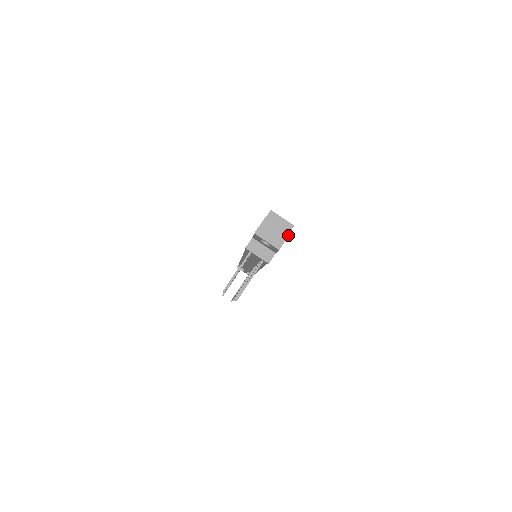
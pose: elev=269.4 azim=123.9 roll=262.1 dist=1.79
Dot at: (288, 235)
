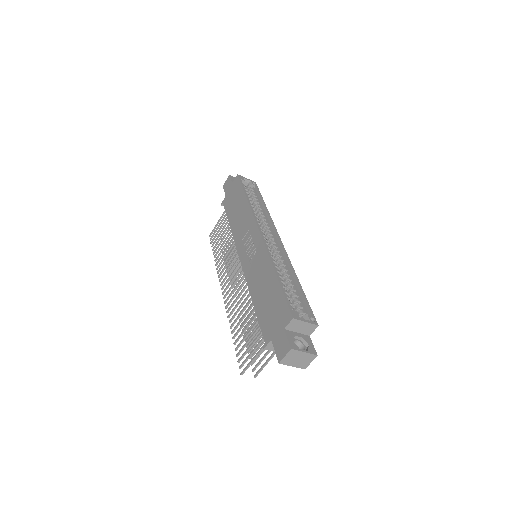
Dot at: (315, 357)
